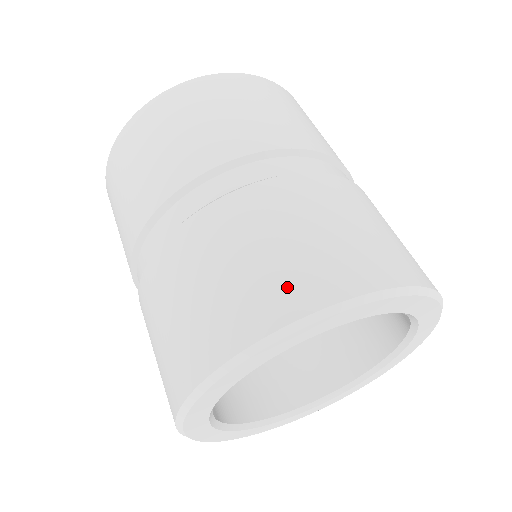
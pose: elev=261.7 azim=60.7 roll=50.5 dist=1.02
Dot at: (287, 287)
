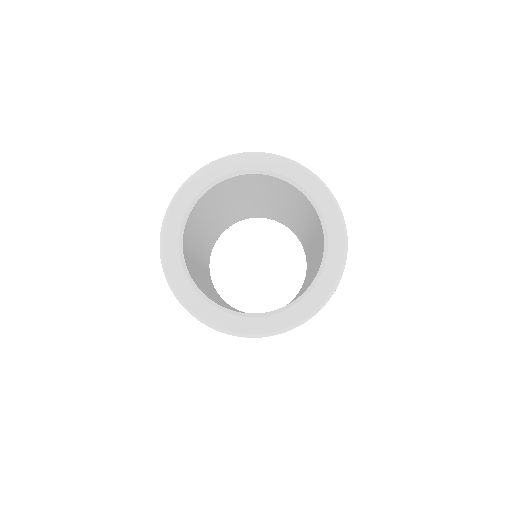
Dot at: occluded
